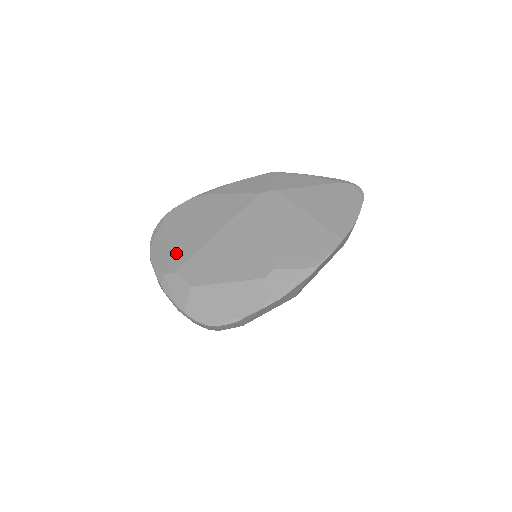
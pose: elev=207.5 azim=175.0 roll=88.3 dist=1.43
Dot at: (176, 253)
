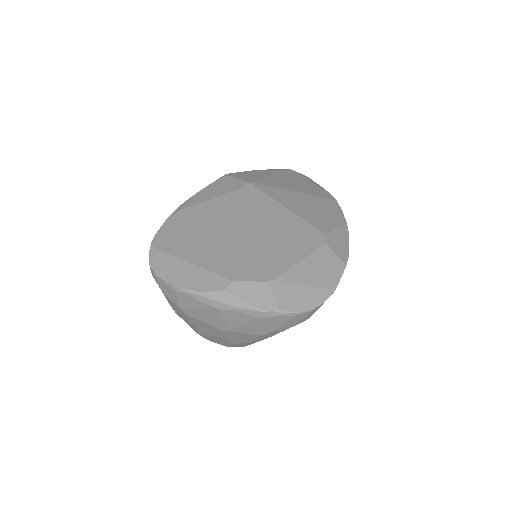
Dot at: (214, 266)
